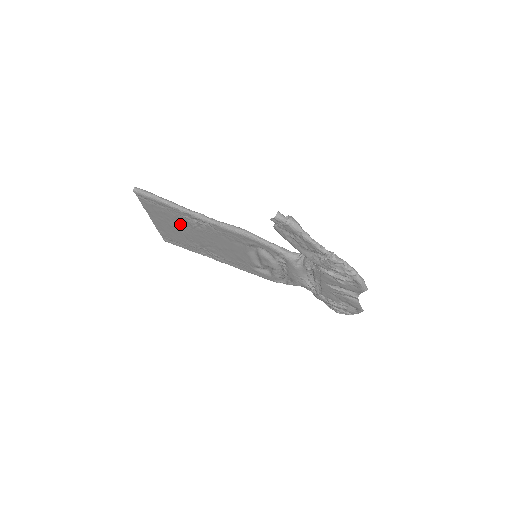
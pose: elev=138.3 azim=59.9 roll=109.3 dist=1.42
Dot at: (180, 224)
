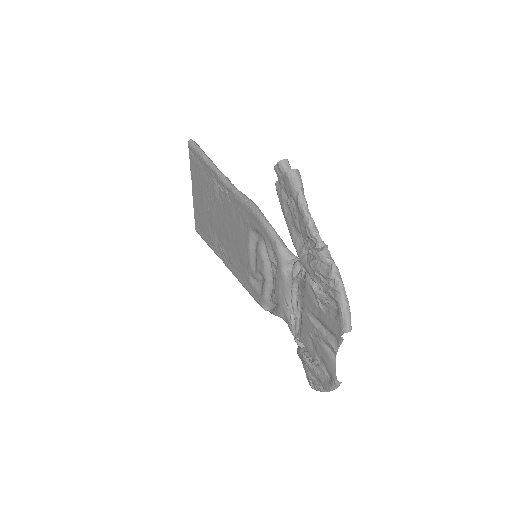
Dot at: (209, 195)
